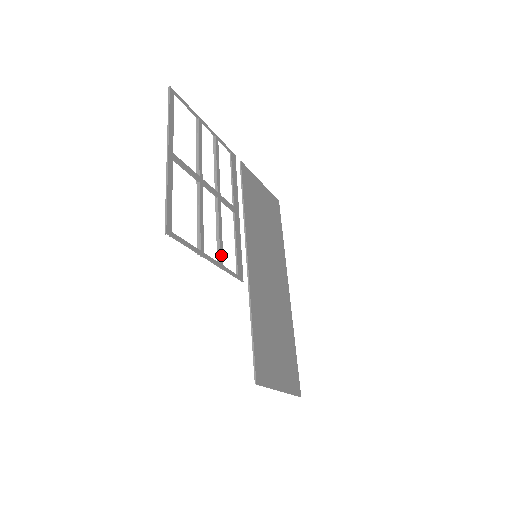
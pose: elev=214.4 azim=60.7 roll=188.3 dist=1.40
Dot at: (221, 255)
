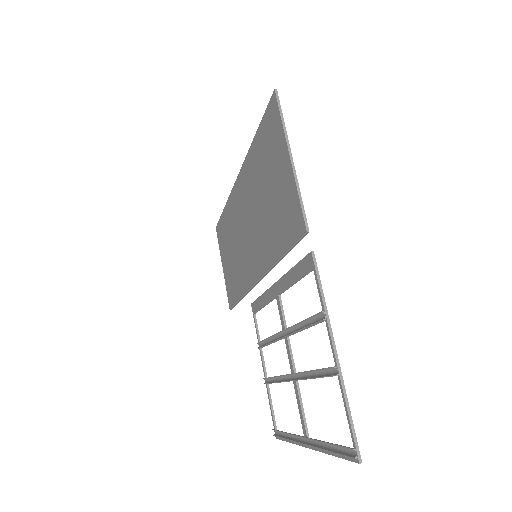
Dot at: occluded
